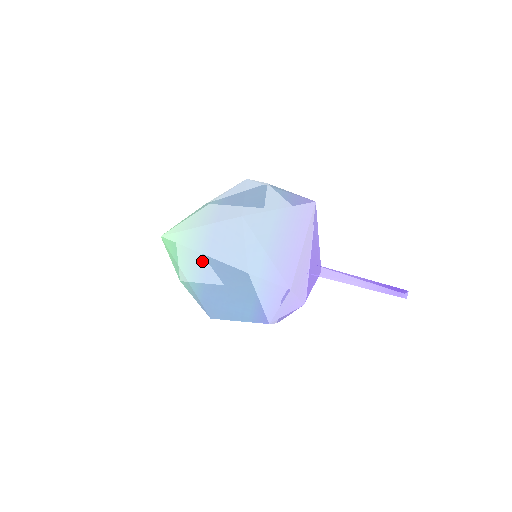
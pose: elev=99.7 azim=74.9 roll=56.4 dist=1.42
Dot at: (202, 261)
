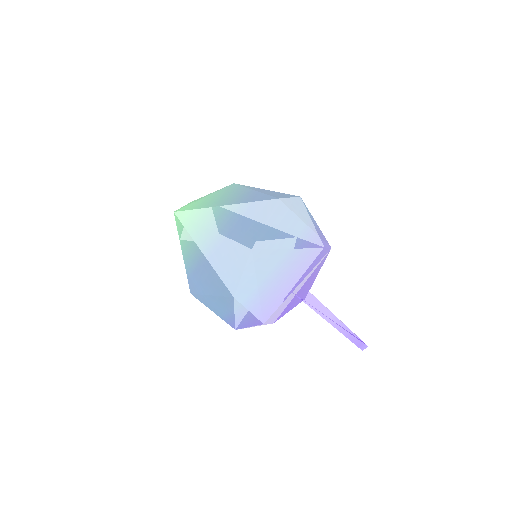
Dot at: (201, 258)
